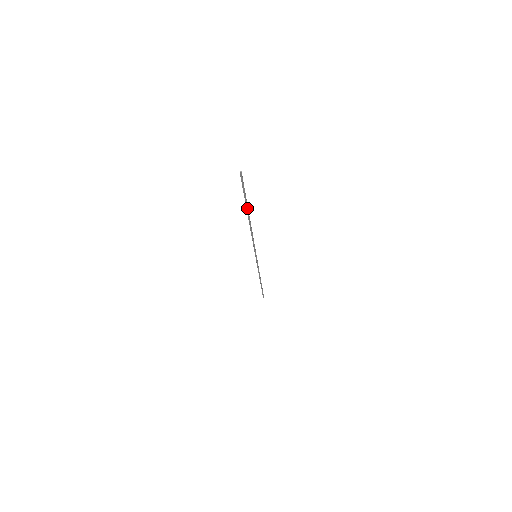
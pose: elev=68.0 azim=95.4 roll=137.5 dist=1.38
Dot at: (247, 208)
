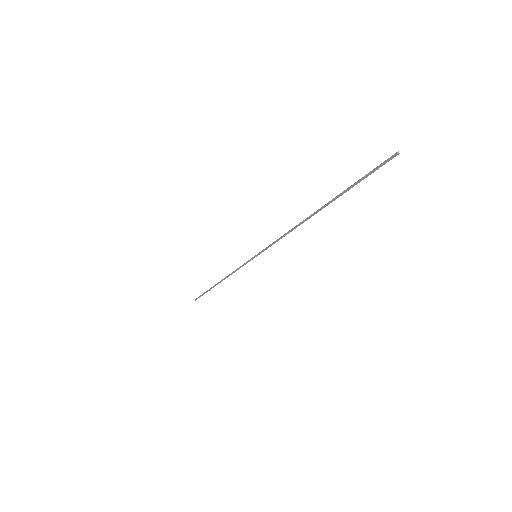
Dot at: (333, 200)
